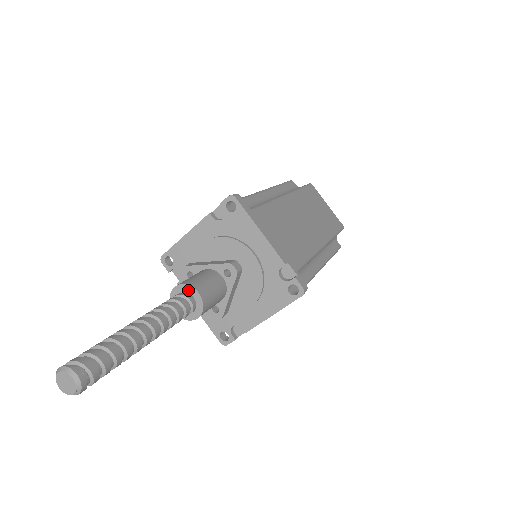
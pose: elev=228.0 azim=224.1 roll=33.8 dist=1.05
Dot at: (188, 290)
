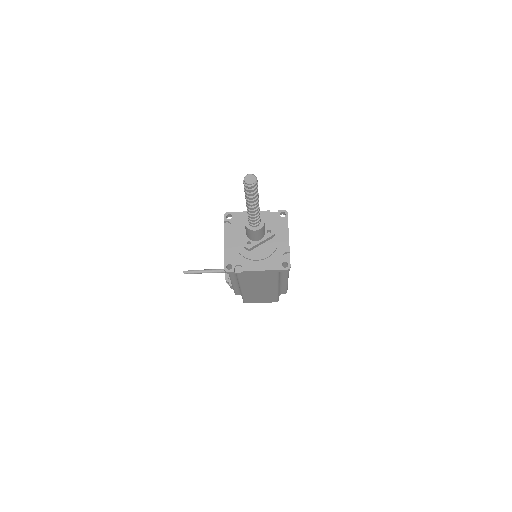
Dot at: (260, 217)
